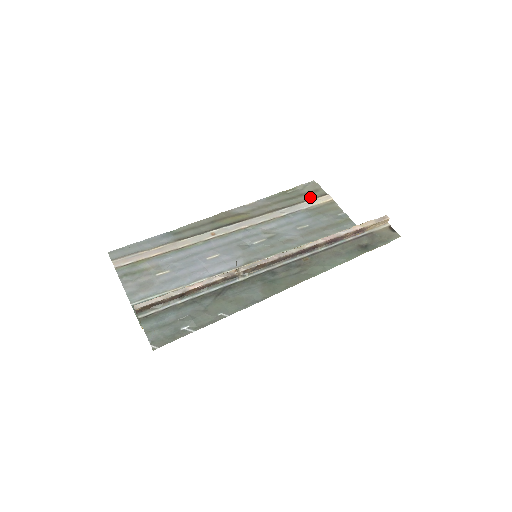
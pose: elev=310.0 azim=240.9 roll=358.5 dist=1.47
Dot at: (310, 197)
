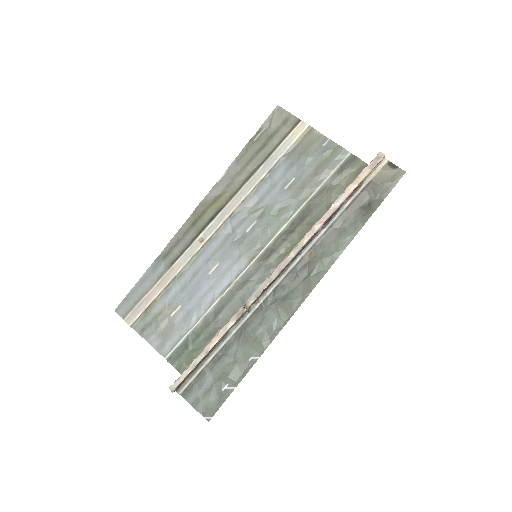
Dot at: (282, 135)
